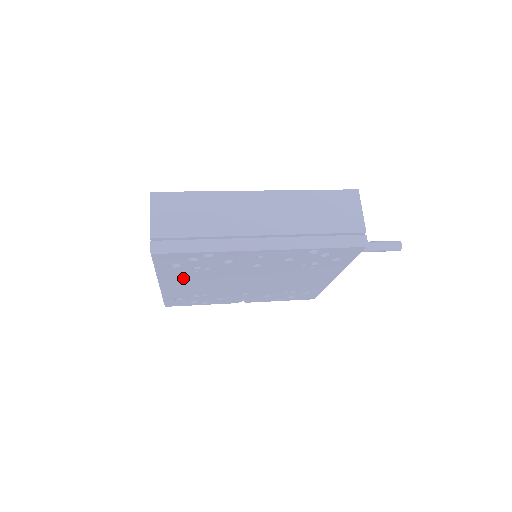
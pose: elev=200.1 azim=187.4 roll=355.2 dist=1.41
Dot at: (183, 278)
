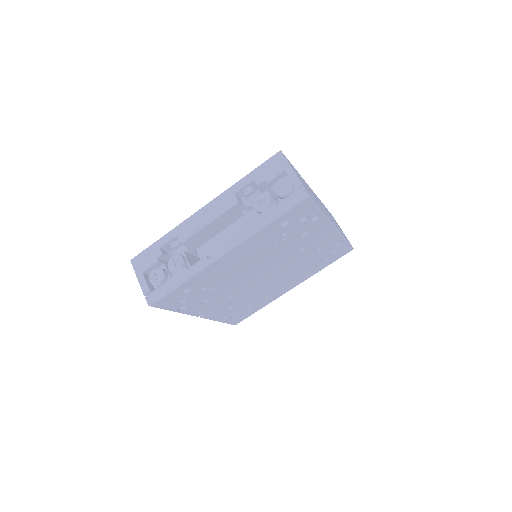
Dot at: (254, 248)
